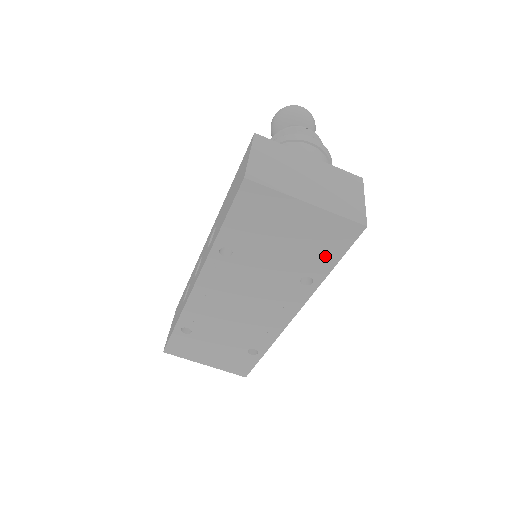
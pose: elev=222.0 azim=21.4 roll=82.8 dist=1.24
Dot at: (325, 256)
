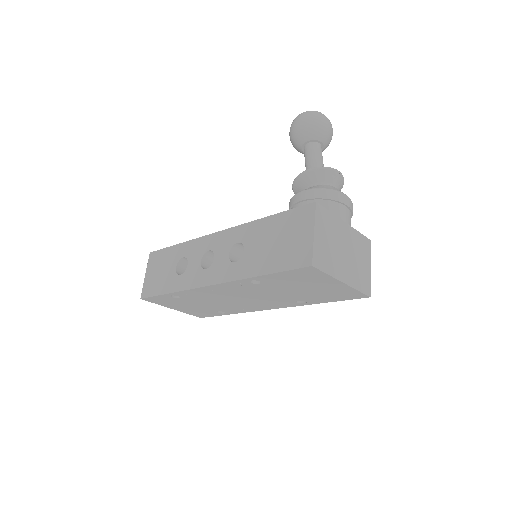
Dot at: (327, 298)
